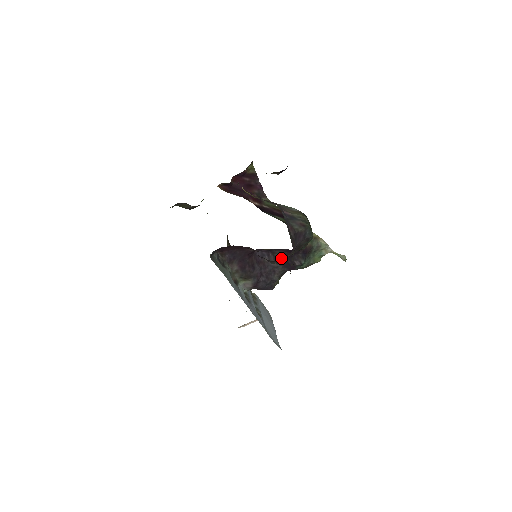
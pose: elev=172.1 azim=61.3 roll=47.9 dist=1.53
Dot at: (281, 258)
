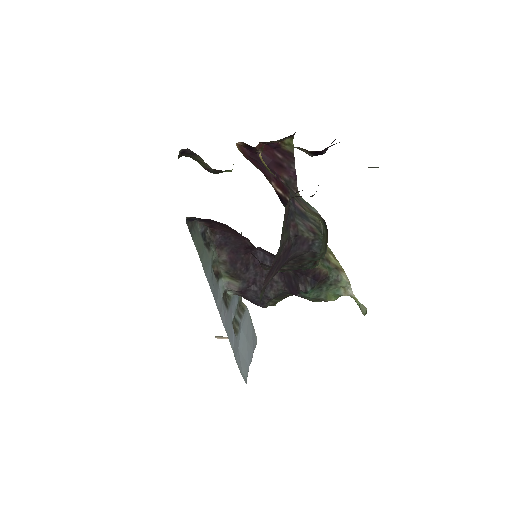
Dot at: (285, 273)
